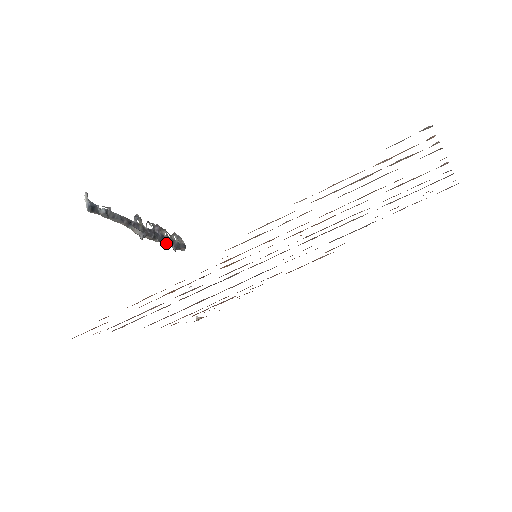
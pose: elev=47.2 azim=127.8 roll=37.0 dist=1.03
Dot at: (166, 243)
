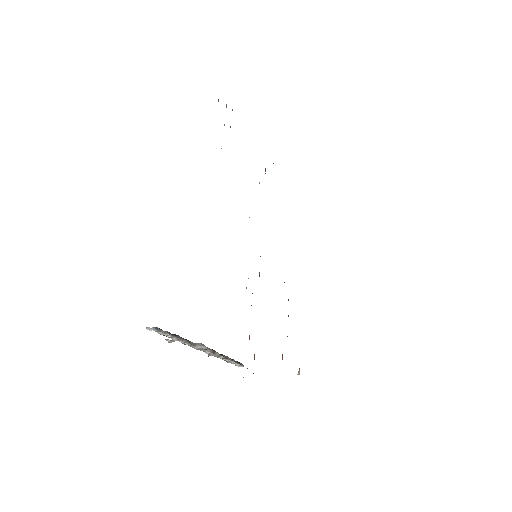
Dot at: (225, 358)
